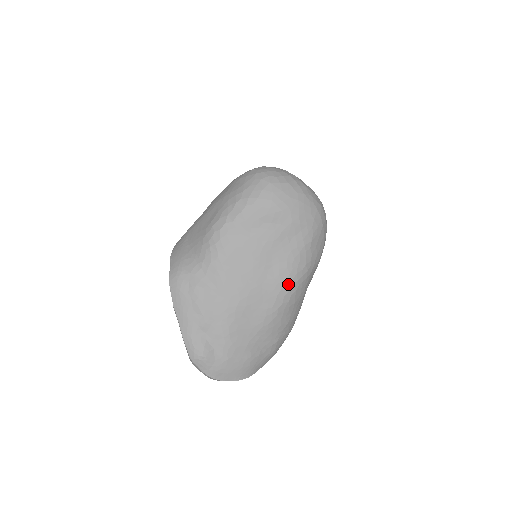
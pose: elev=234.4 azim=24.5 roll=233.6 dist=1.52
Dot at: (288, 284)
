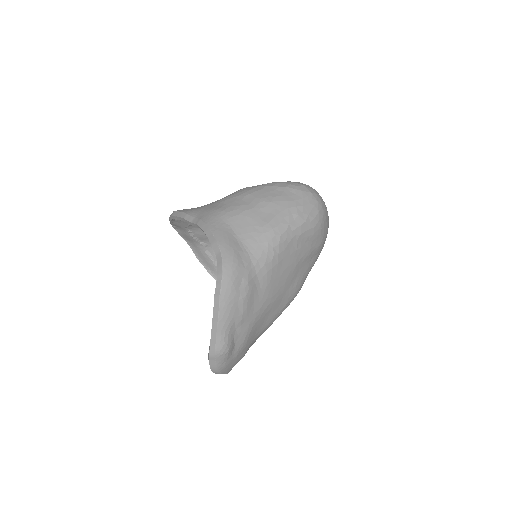
Dot at: (295, 295)
